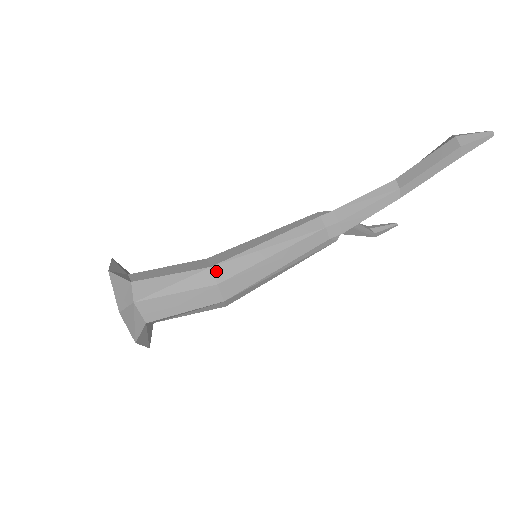
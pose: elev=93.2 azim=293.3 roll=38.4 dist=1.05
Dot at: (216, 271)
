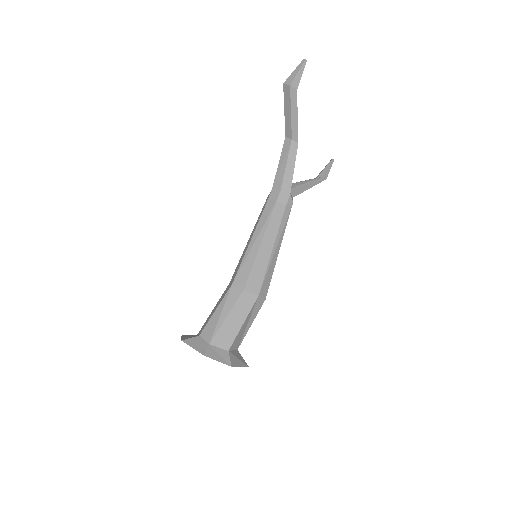
Dot at: (237, 284)
